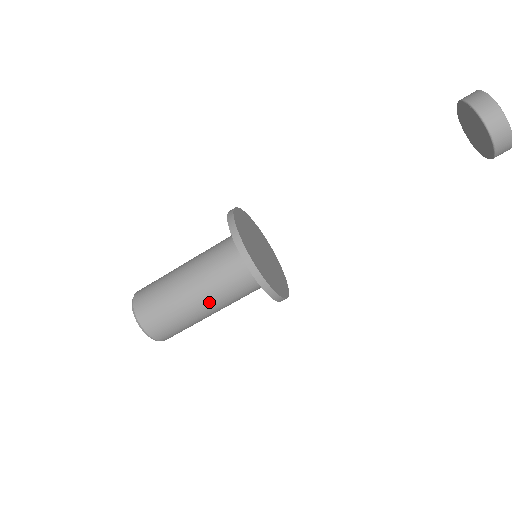
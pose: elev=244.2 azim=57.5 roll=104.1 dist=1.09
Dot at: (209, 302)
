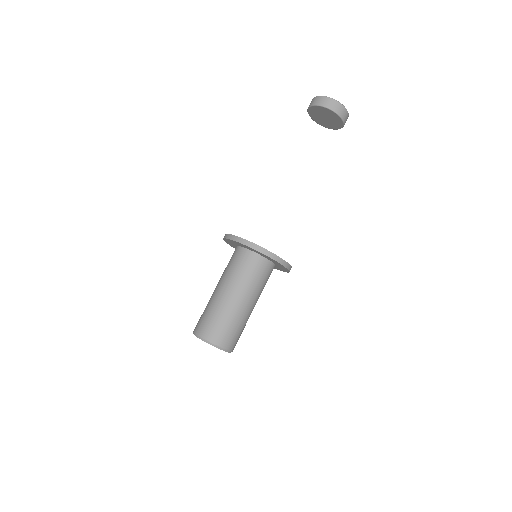
Dot at: (249, 298)
